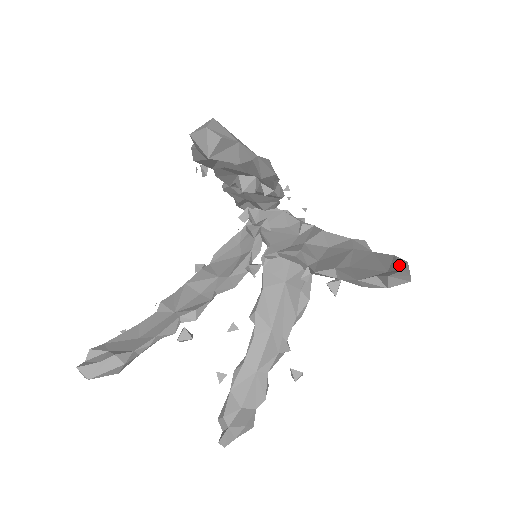
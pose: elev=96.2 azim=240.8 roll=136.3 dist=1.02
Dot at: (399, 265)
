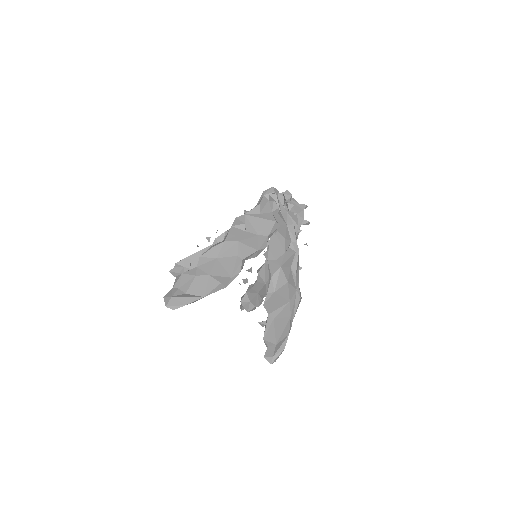
Dot at: (278, 349)
